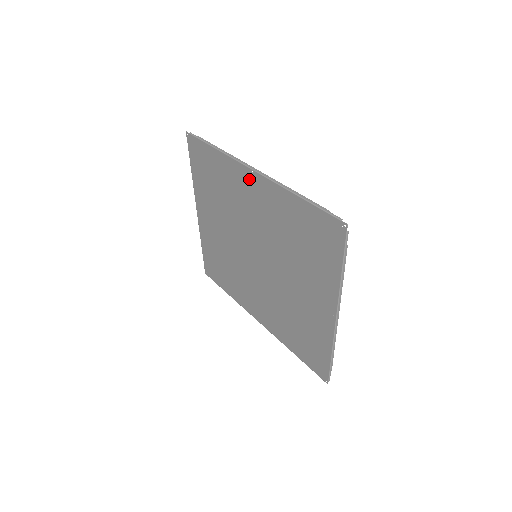
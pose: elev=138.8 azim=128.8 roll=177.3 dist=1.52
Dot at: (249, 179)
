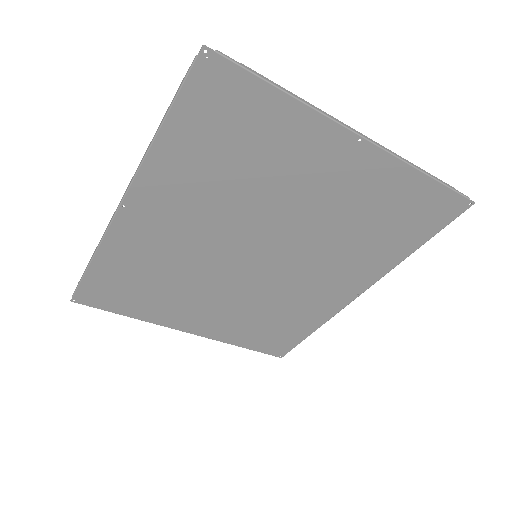
Dot at: (135, 218)
